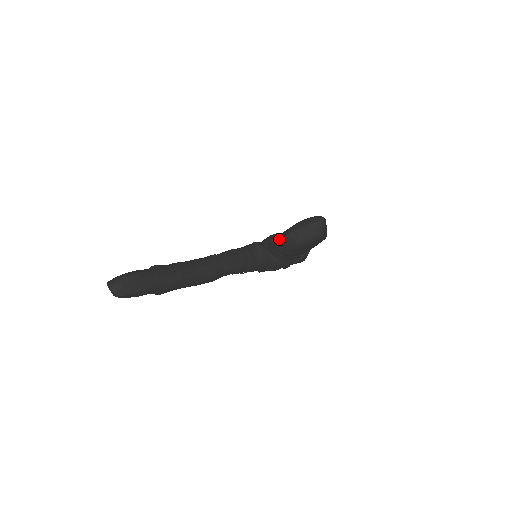
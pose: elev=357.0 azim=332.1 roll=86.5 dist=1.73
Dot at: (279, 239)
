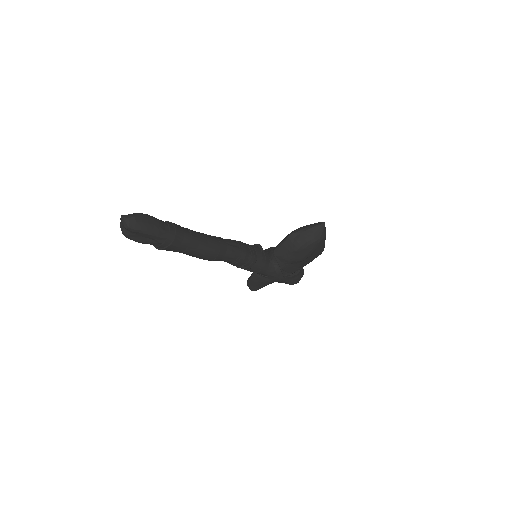
Dot at: (280, 242)
